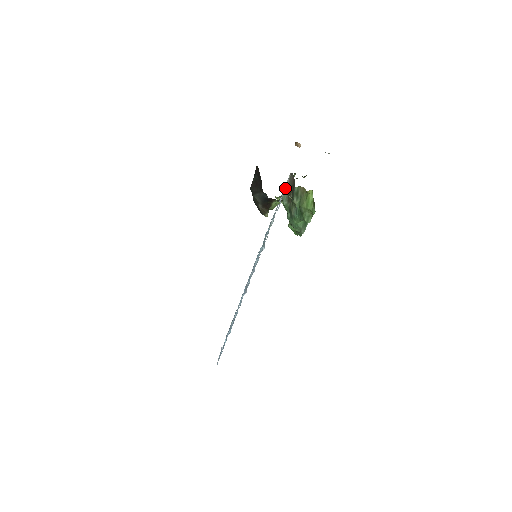
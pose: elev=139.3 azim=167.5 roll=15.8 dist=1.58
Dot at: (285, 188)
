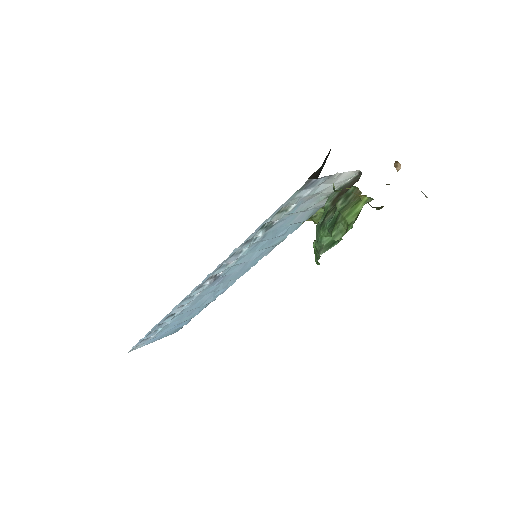
Dot at: (341, 186)
